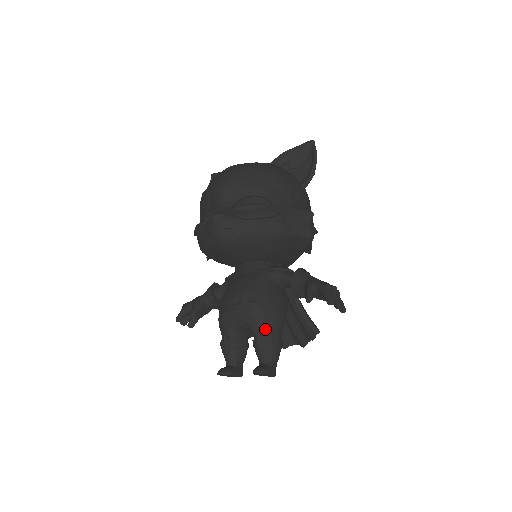
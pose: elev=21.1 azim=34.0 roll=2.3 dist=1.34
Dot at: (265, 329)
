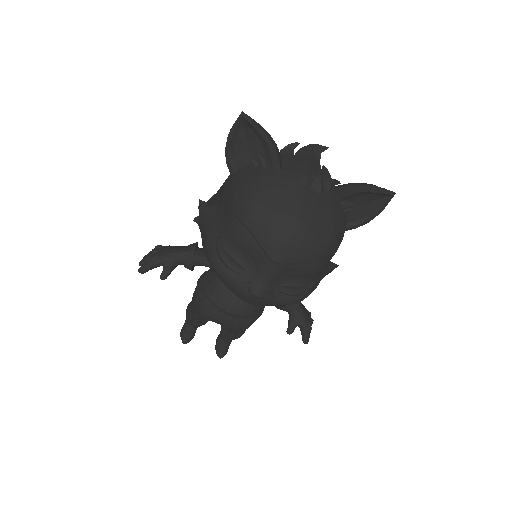
Dot at: (241, 332)
